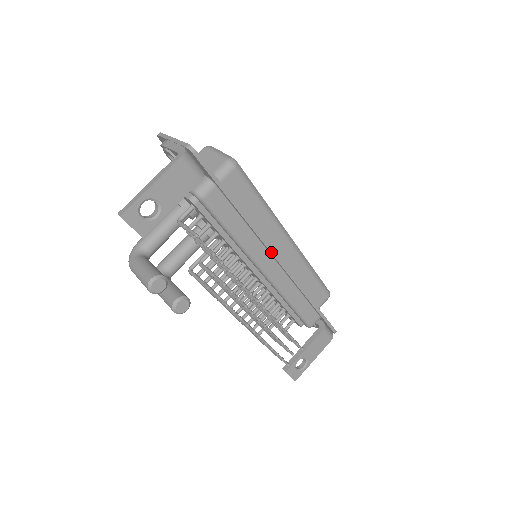
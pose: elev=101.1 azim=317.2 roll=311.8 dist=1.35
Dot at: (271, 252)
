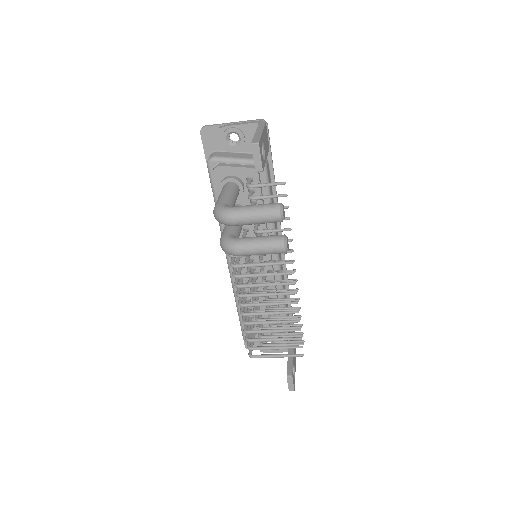
Dot at: occluded
